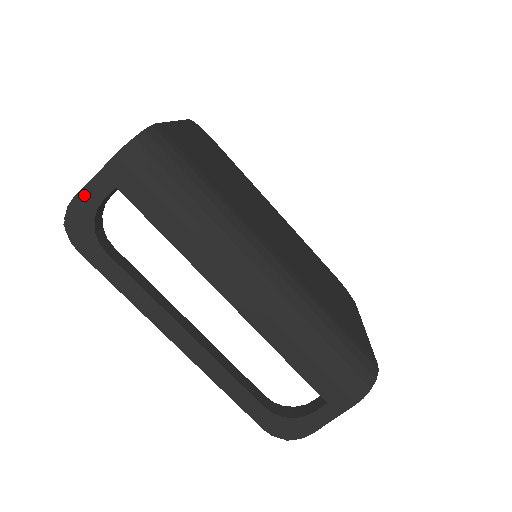
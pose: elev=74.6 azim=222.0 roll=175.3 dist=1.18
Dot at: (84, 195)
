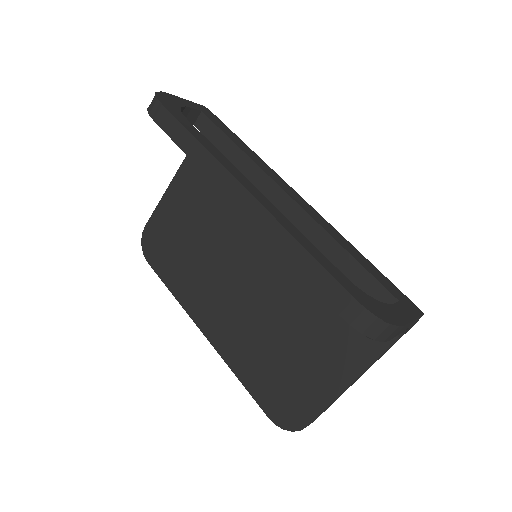
Dot at: (177, 98)
